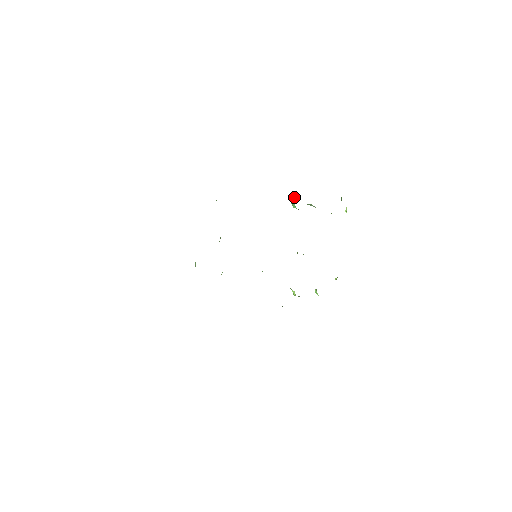
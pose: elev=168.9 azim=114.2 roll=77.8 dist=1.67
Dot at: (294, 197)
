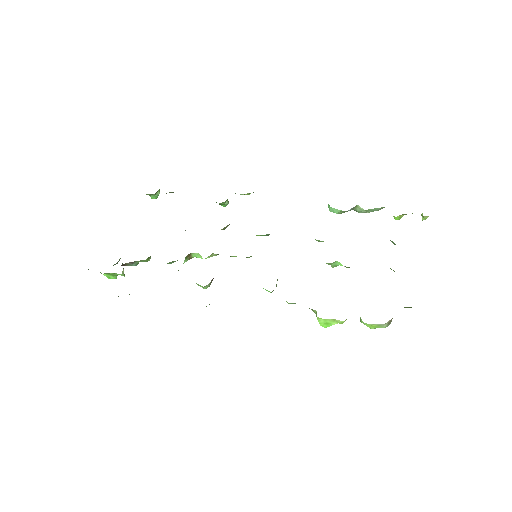
Dot at: occluded
